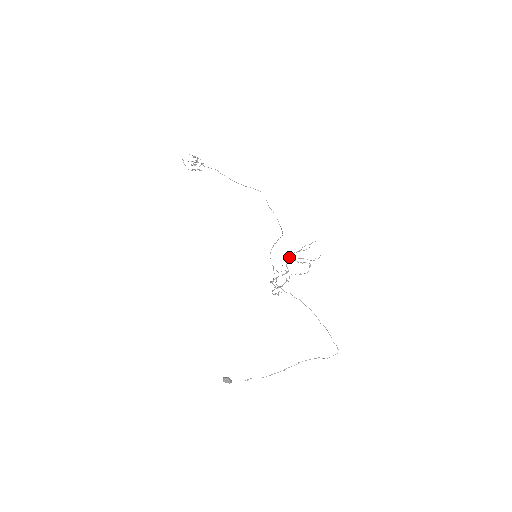
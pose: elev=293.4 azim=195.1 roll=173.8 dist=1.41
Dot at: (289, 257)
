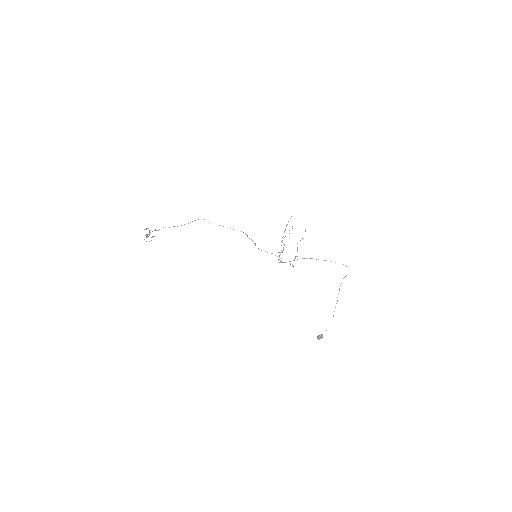
Dot at: occluded
